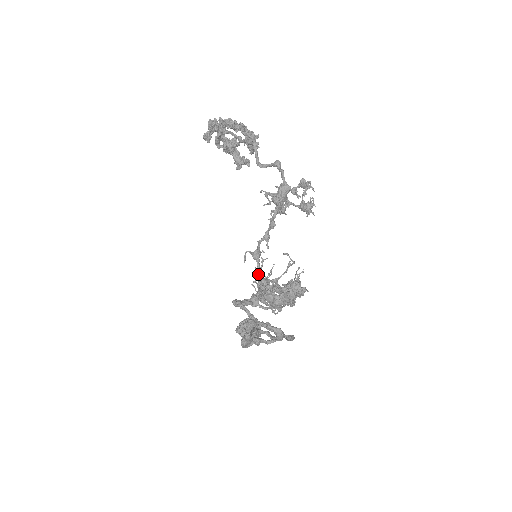
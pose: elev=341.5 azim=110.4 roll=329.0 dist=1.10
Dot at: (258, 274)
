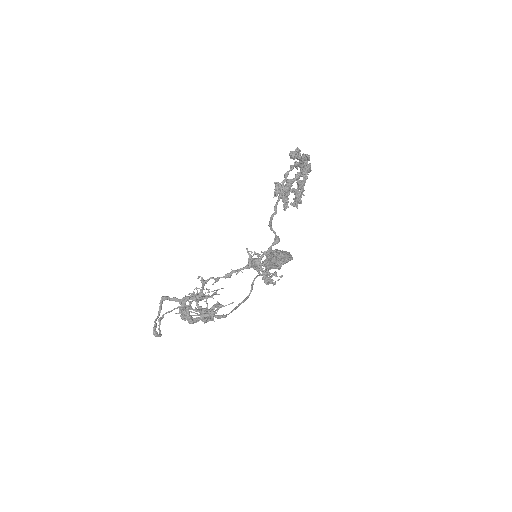
Dot at: (202, 289)
